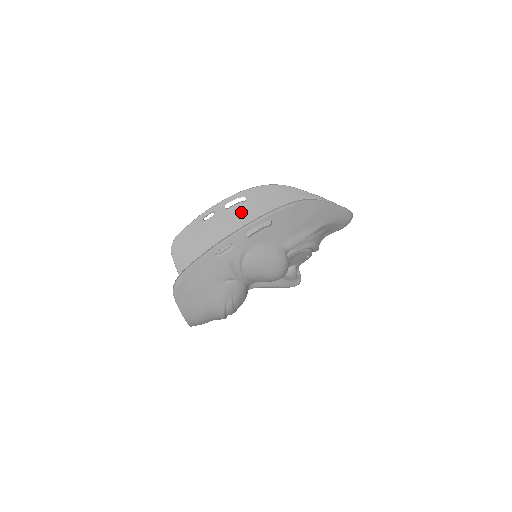
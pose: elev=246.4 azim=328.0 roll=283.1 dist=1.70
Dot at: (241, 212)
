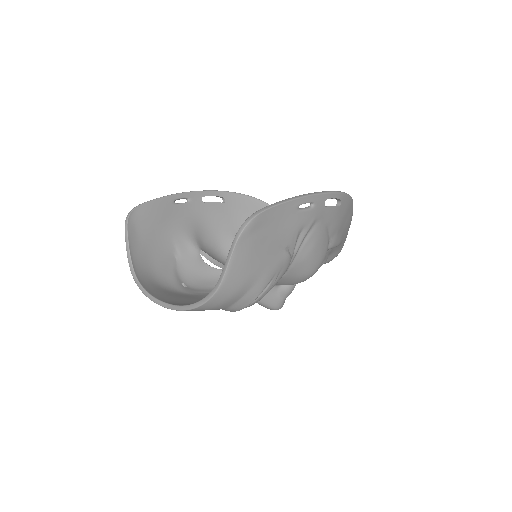
Dot at: (216, 213)
